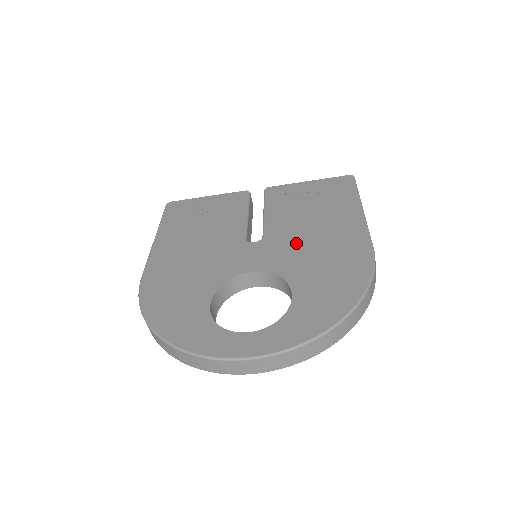
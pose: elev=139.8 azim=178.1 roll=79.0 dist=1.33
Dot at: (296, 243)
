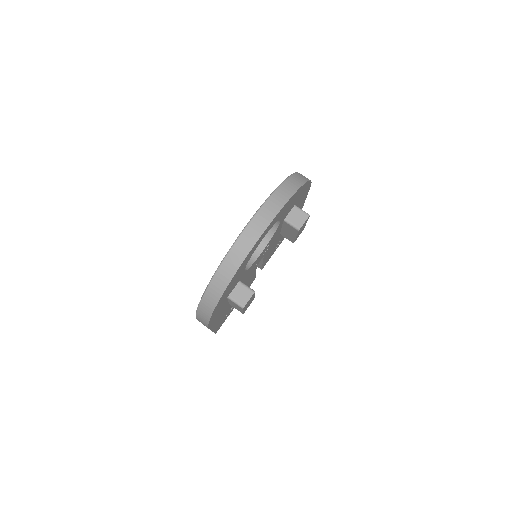
Dot at: occluded
